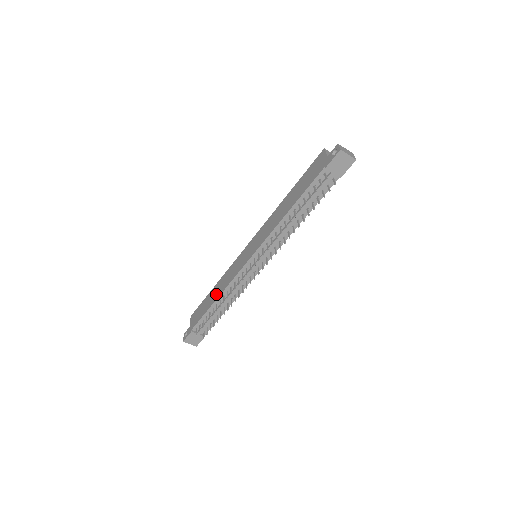
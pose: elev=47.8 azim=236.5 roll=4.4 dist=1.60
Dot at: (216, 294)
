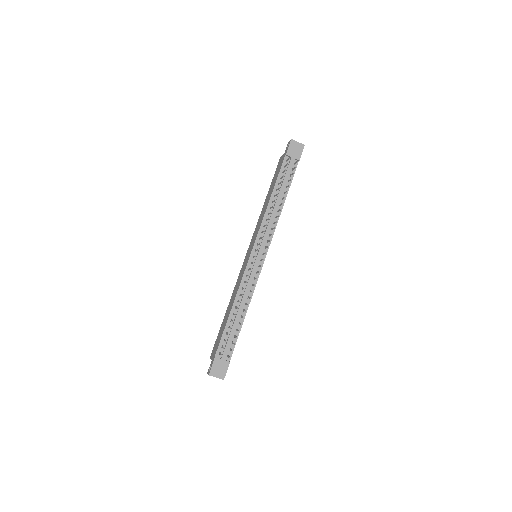
Dot at: (230, 307)
